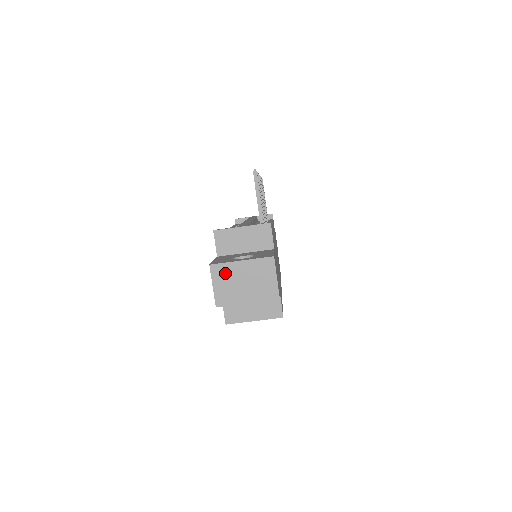
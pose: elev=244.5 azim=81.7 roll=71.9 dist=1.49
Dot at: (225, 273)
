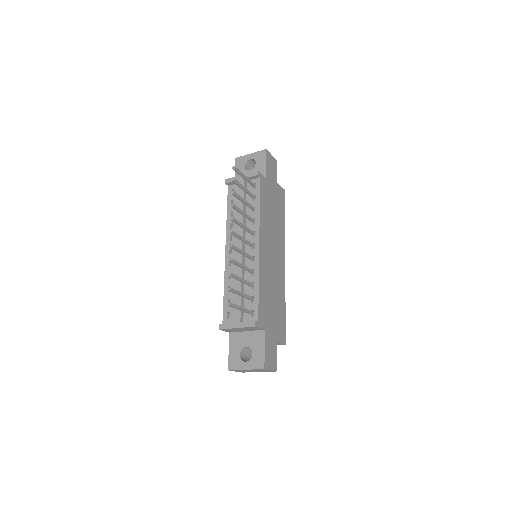
Dot at: occluded
